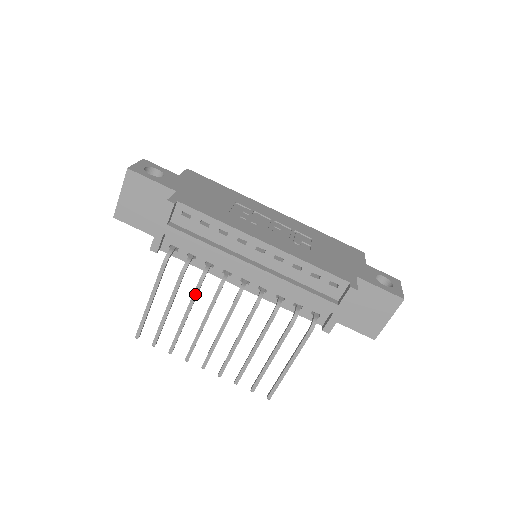
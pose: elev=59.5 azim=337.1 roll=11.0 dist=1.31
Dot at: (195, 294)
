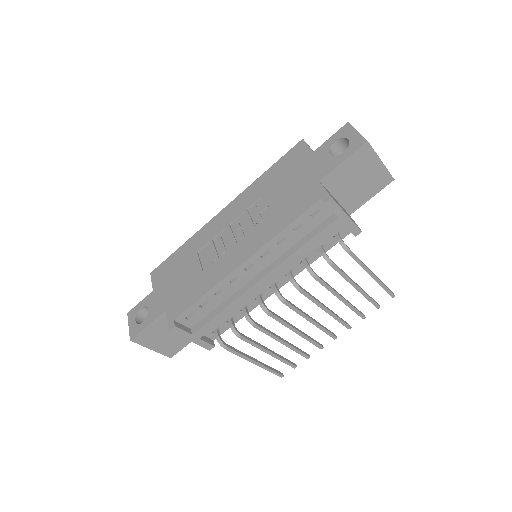
Dot at: (265, 332)
